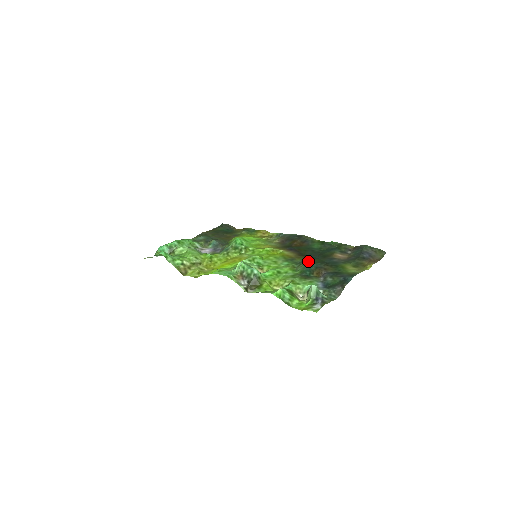
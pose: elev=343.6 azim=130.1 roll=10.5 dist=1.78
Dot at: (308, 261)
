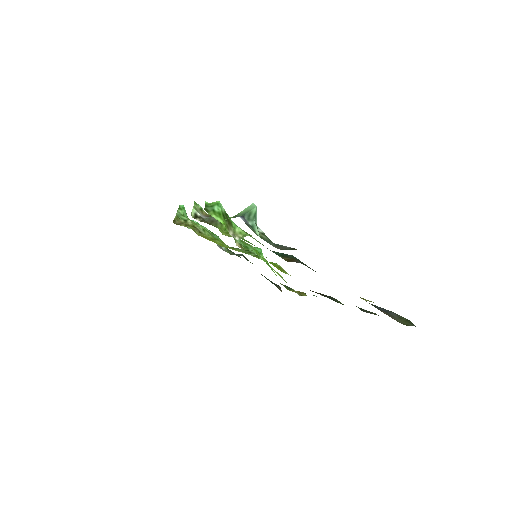
Dot at: occluded
